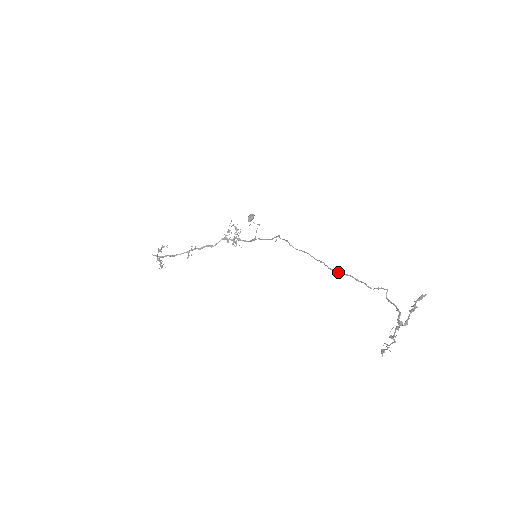
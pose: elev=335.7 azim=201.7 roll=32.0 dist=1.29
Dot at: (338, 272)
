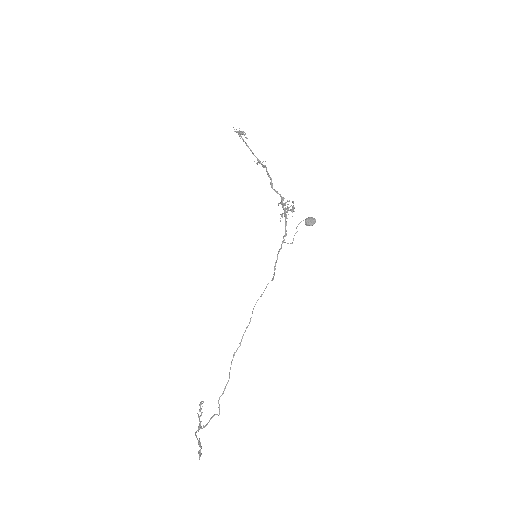
Dot at: (231, 364)
